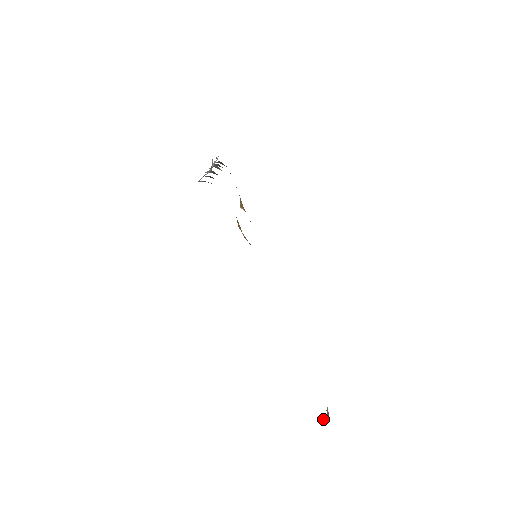
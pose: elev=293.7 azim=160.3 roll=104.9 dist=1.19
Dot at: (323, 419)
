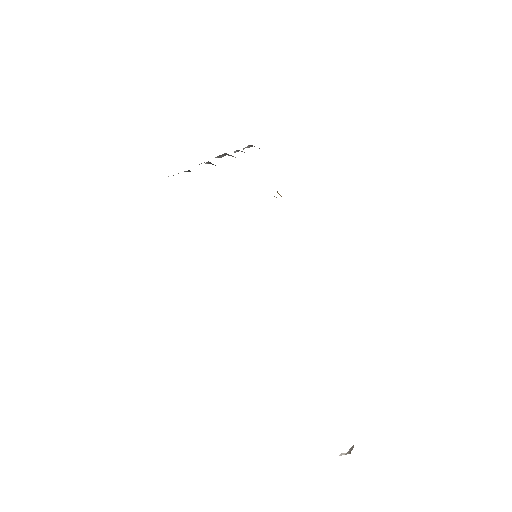
Dot at: (348, 451)
